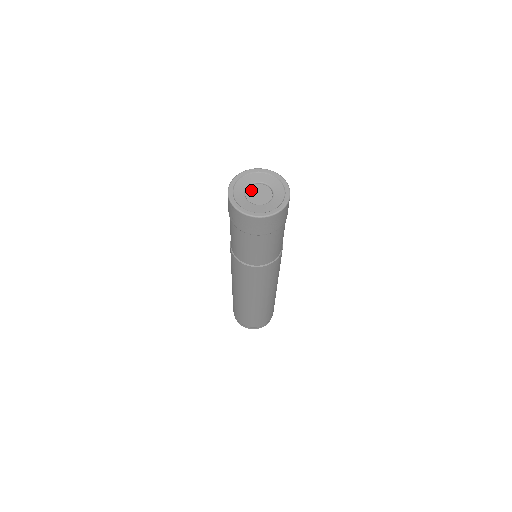
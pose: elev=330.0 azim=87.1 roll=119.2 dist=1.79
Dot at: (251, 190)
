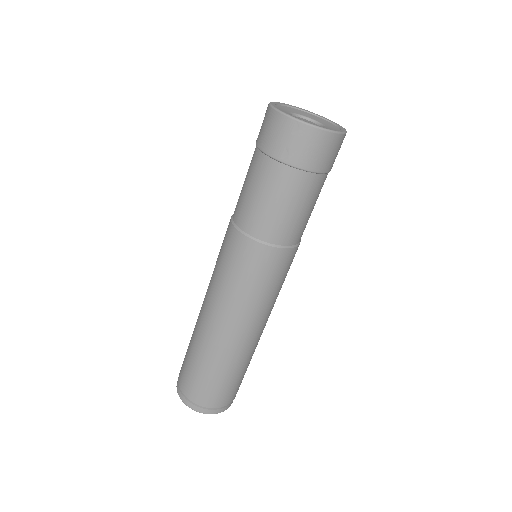
Dot at: occluded
